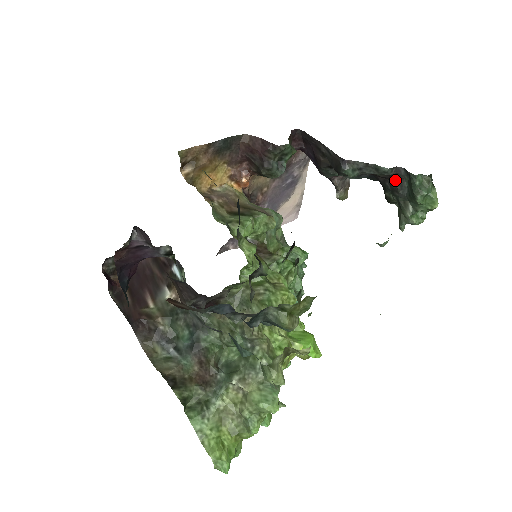
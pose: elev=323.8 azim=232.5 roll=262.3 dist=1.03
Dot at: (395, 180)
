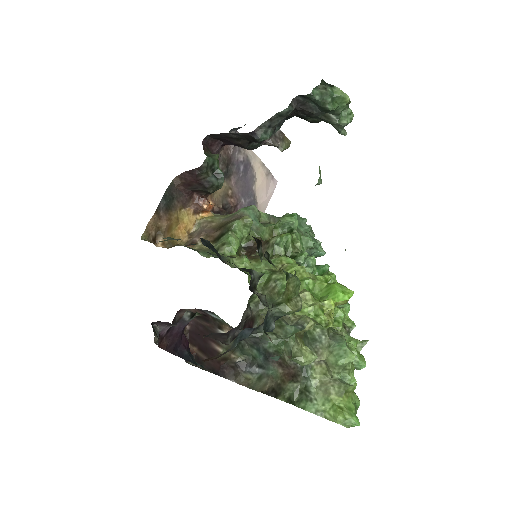
Dot at: (302, 109)
